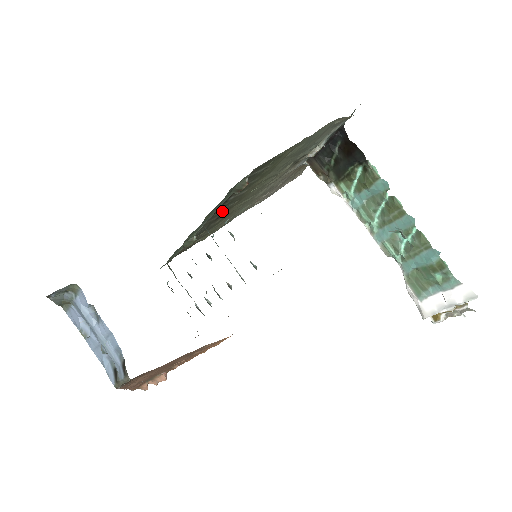
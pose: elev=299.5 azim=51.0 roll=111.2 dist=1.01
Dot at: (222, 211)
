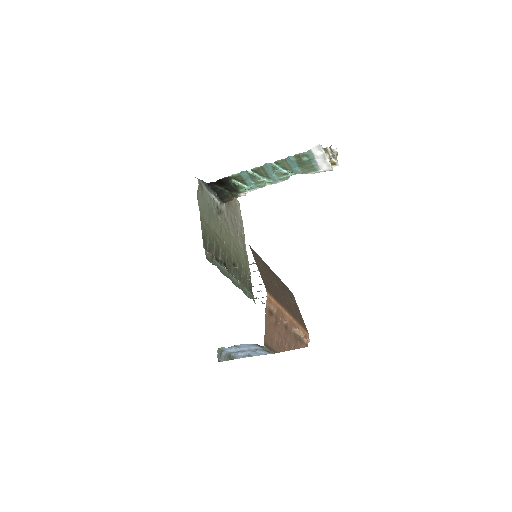
Dot at: (229, 263)
